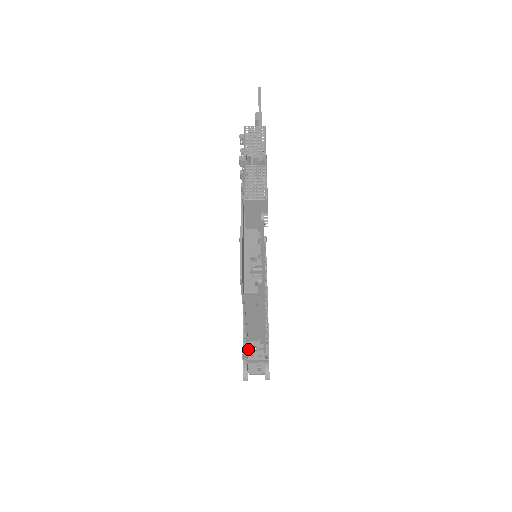
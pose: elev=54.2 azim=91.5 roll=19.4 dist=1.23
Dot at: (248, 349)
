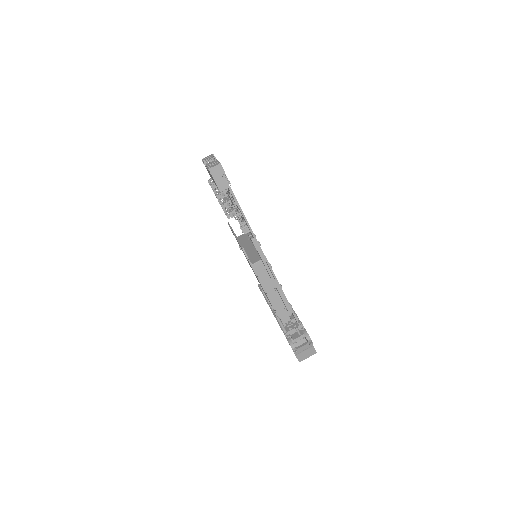
Dot at: occluded
